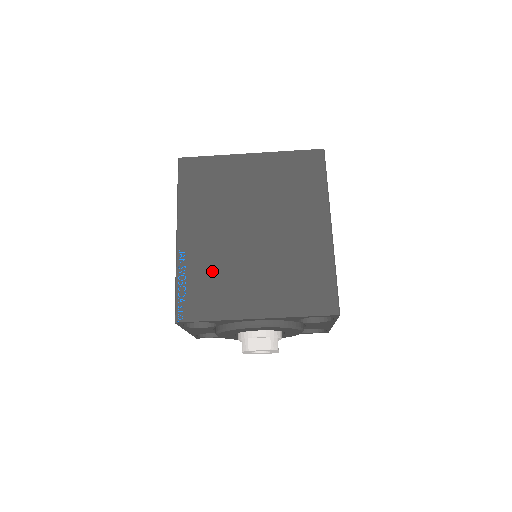
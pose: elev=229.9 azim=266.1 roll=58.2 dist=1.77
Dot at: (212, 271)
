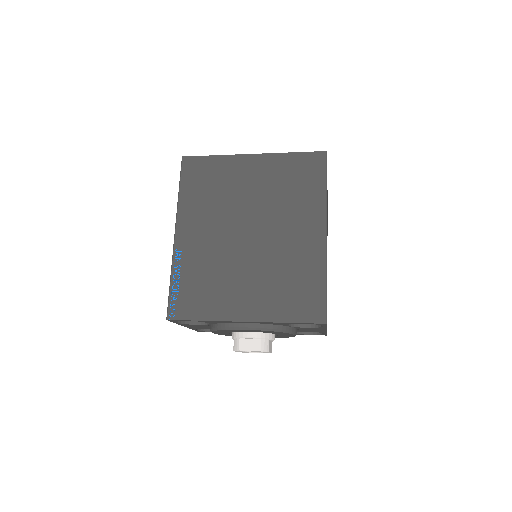
Dot at: (205, 272)
